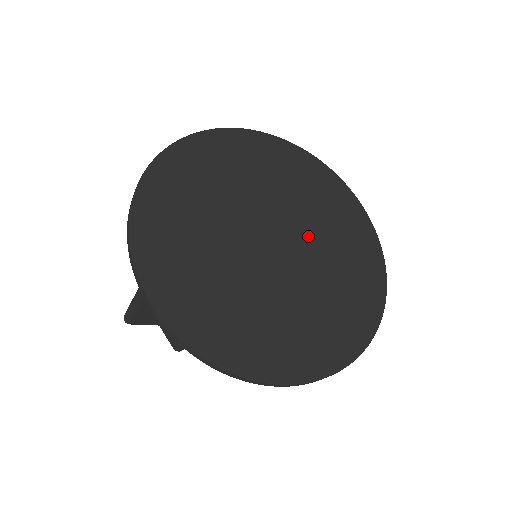
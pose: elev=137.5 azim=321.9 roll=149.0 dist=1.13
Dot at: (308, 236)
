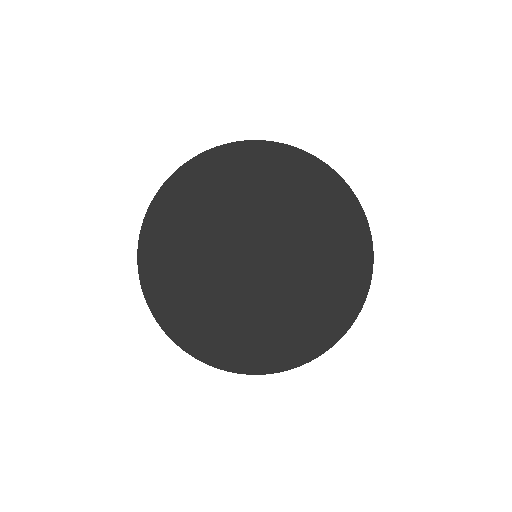
Dot at: (288, 278)
